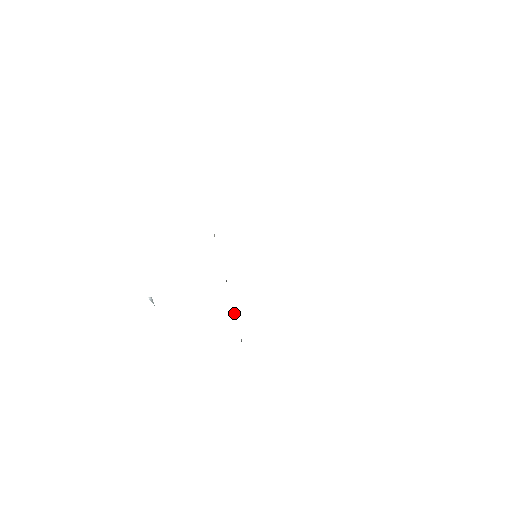
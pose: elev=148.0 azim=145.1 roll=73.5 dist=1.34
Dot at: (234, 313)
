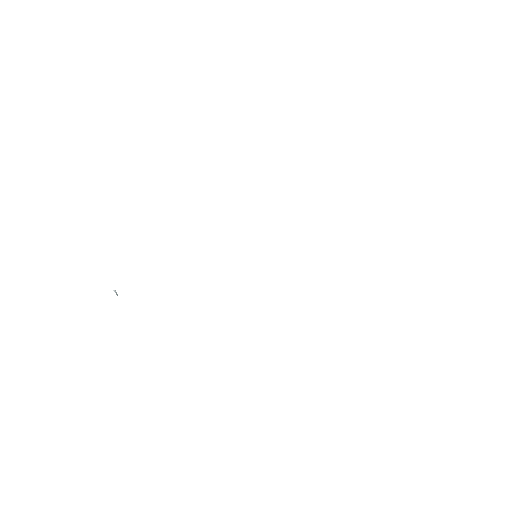
Dot at: occluded
